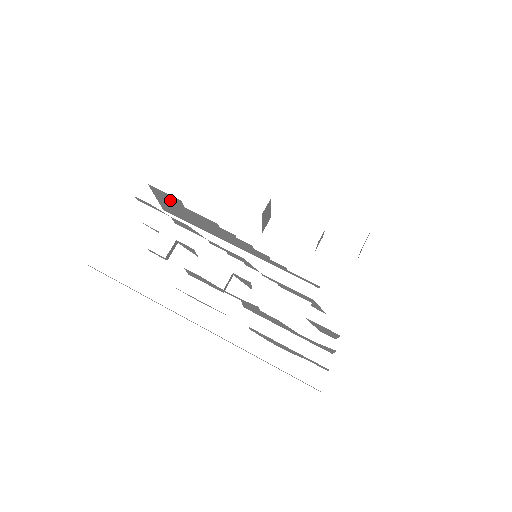
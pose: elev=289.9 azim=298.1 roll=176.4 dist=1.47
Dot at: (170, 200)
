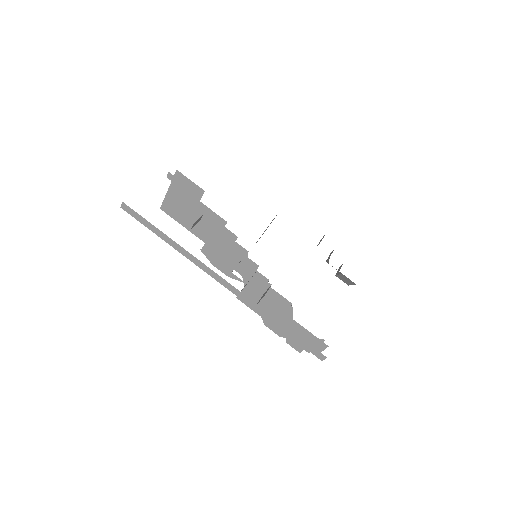
Dot at: occluded
